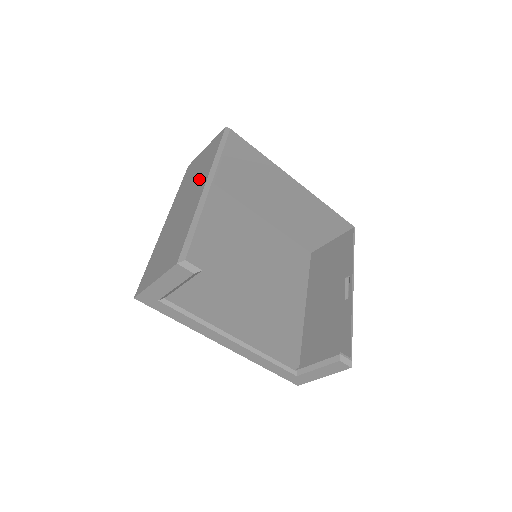
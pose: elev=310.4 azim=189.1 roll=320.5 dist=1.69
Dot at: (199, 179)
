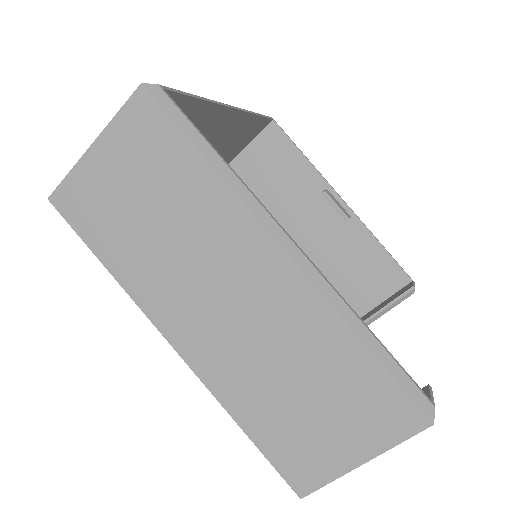
Dot at: (216, 238)
